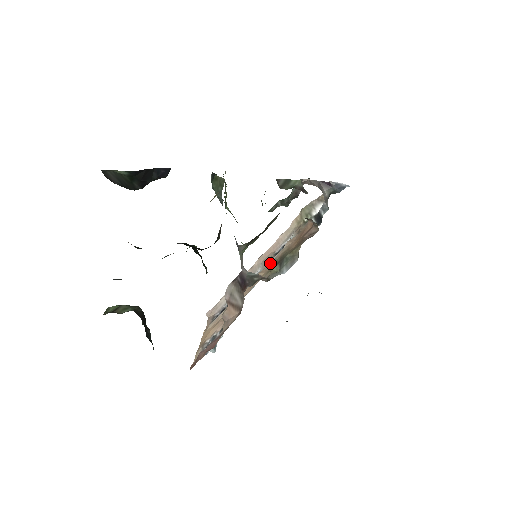
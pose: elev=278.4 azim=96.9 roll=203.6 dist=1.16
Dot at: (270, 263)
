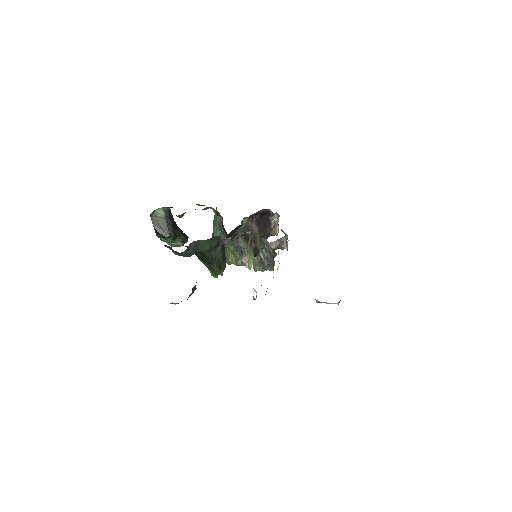
Dot at: occluded
